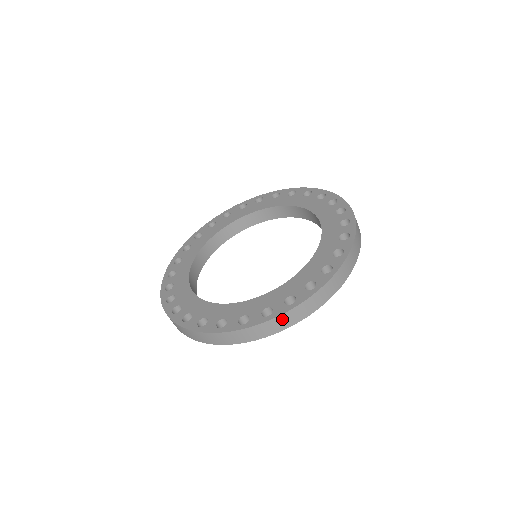
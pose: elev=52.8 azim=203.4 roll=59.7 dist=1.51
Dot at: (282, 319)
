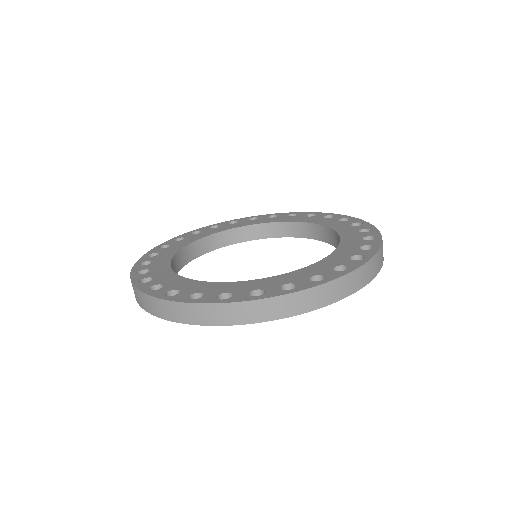
Dot at: (376, 260)
